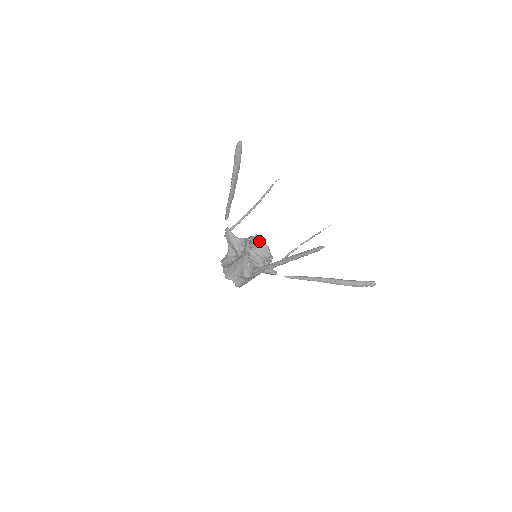
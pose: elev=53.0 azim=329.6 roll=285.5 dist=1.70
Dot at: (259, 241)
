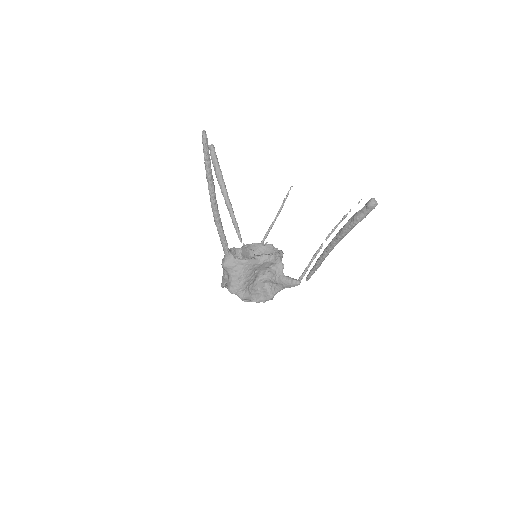
Dot at: (272, 249)
